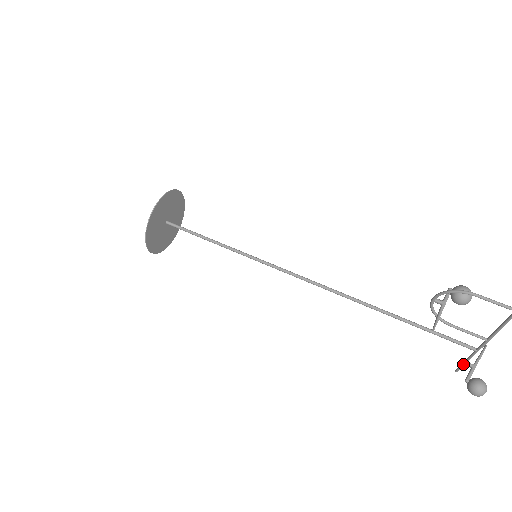
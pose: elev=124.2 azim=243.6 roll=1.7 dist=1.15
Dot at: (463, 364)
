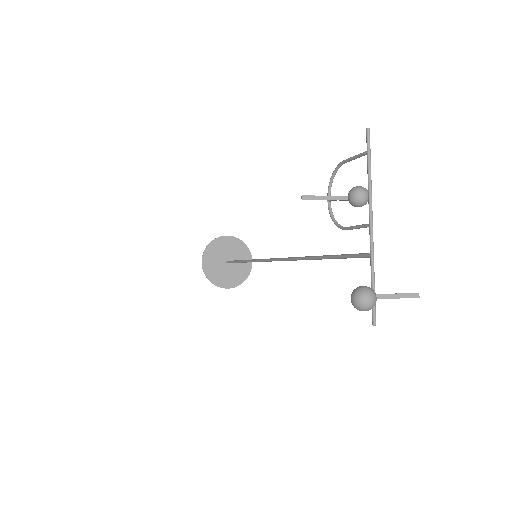
Dot at: occluded
